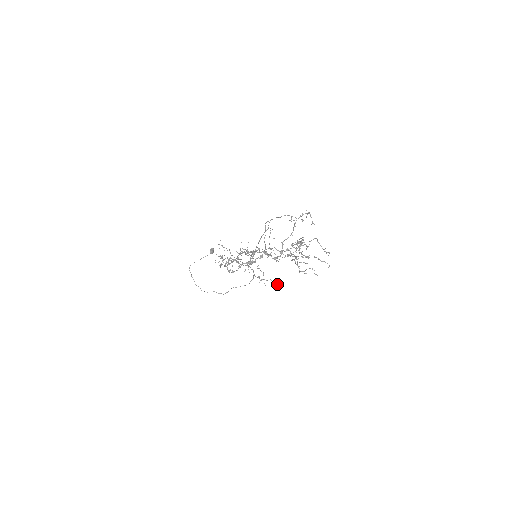
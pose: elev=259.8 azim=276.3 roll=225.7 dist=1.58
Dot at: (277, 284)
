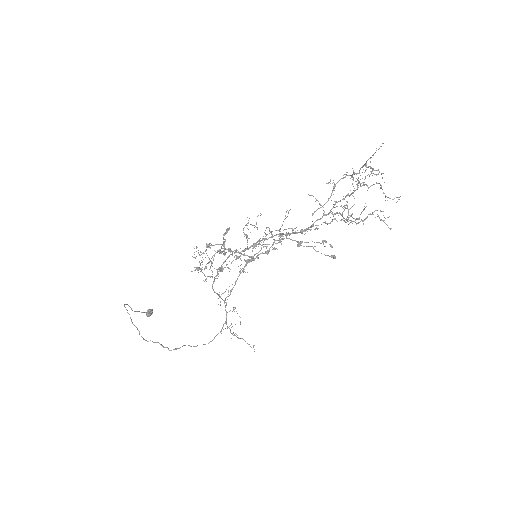
Dot at: (253, 347)
